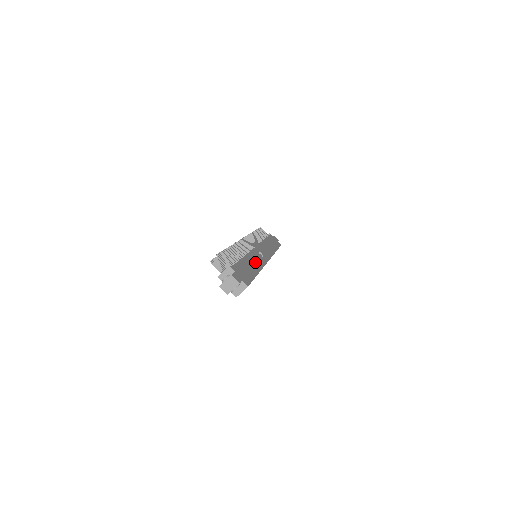
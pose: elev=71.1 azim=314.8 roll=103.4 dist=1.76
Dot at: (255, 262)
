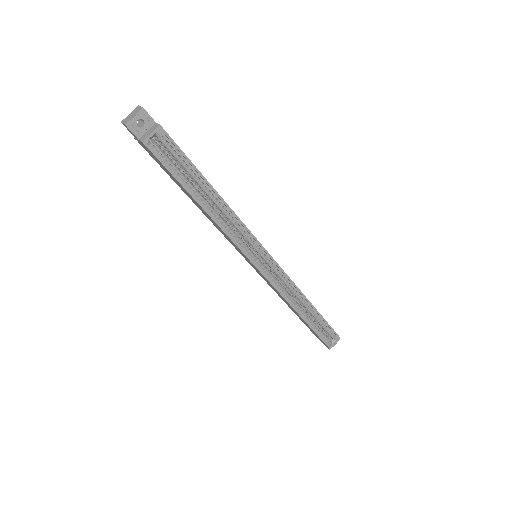
Dot at: occluded
